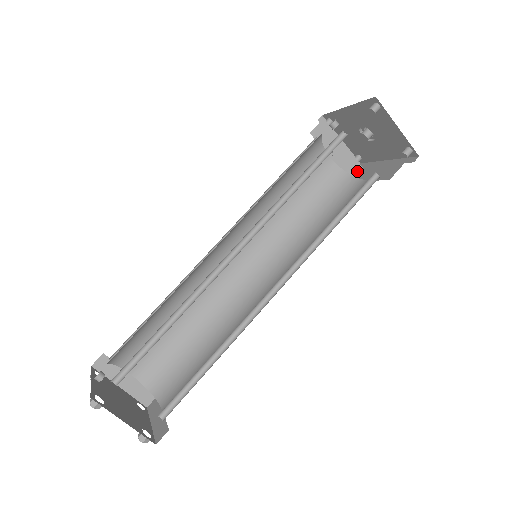
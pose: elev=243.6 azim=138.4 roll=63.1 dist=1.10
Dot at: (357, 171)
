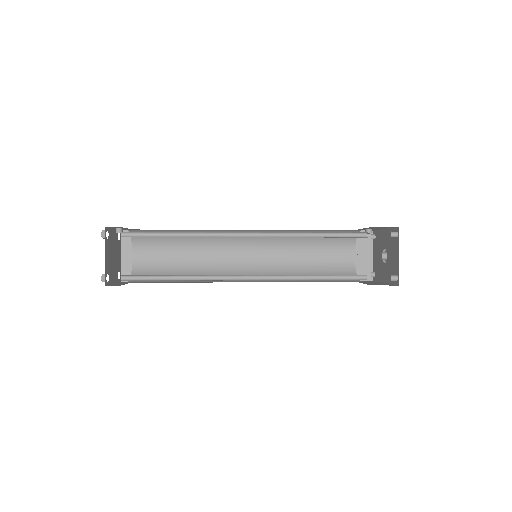
Dot at: (365, 280)
